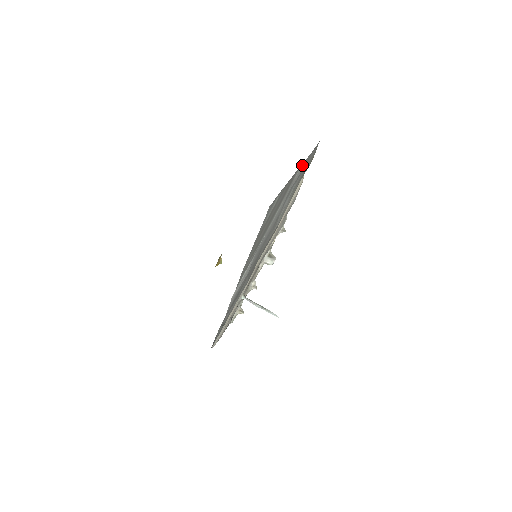
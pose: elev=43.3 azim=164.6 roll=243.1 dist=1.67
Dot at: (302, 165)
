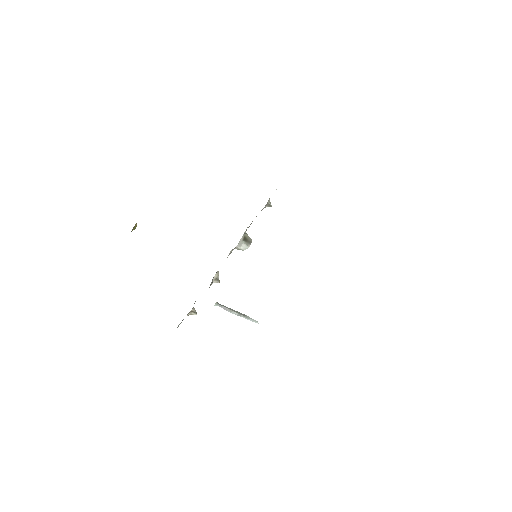
Dot at: occluded
